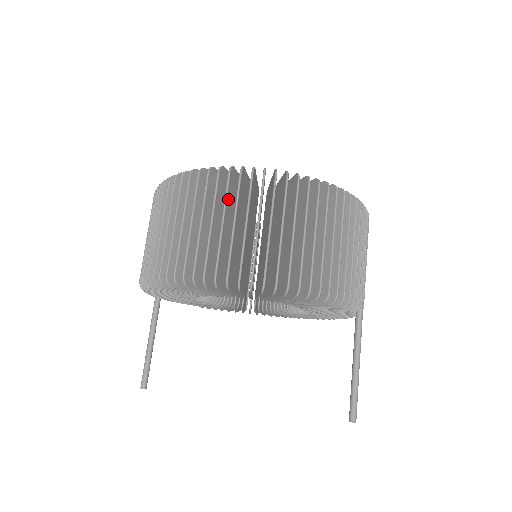
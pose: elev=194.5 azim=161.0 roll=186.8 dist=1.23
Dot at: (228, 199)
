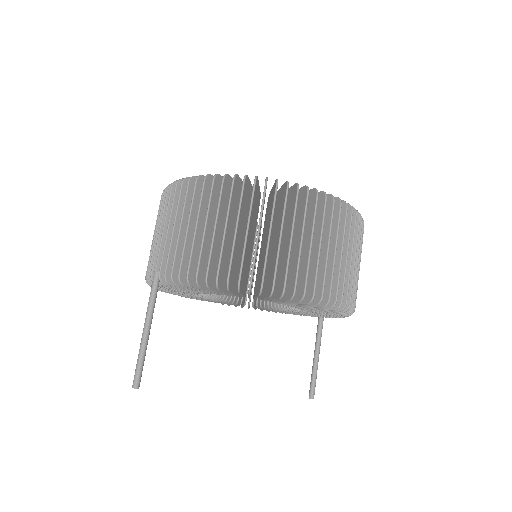
Dot at: (336, 228)
